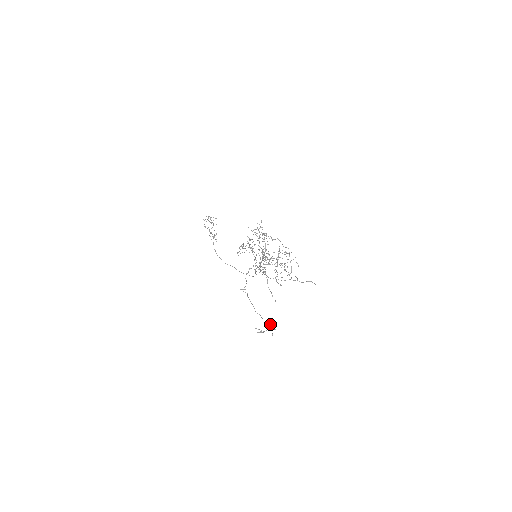
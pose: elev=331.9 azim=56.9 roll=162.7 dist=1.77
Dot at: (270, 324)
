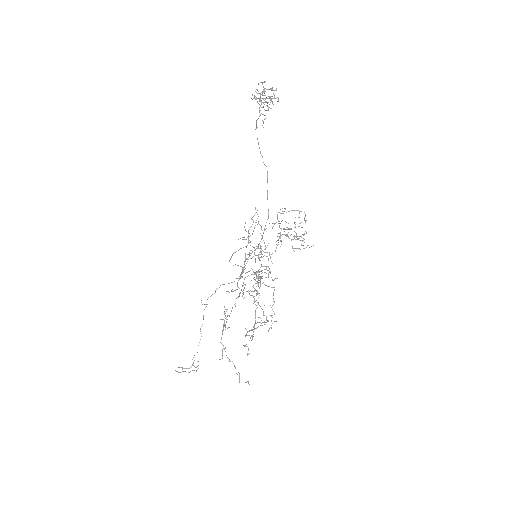
Dot at: (194, 366)
